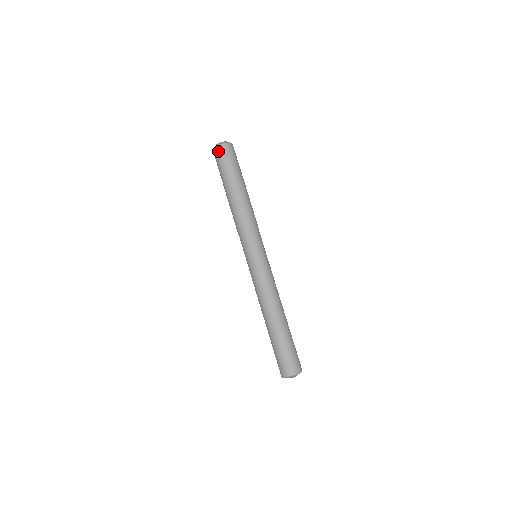
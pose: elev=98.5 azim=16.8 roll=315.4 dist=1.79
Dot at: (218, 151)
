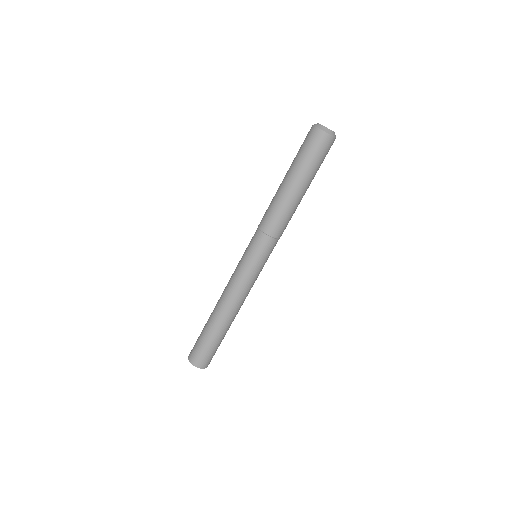
Dot at: (311, 133)
